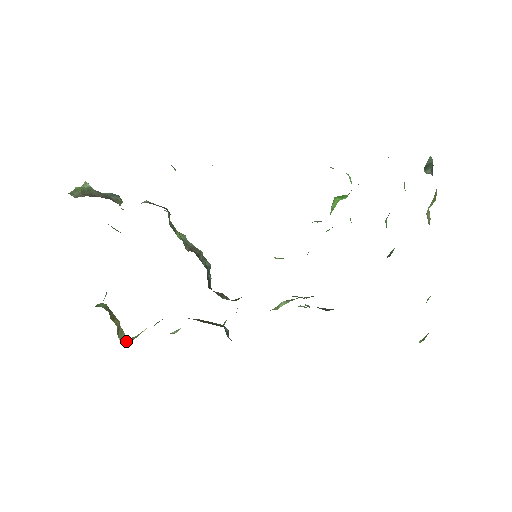
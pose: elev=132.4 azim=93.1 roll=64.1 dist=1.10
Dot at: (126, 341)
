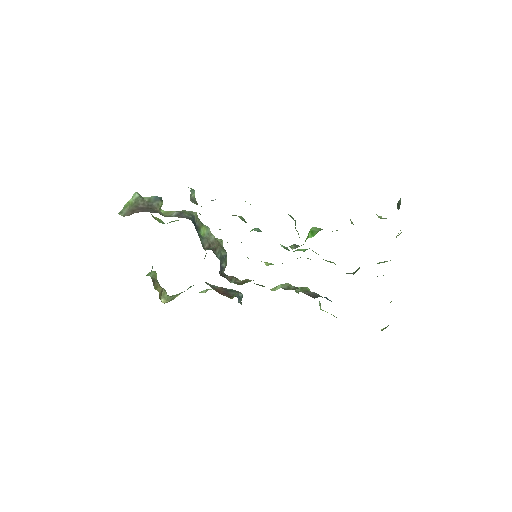
Dot at: (166, 301)
